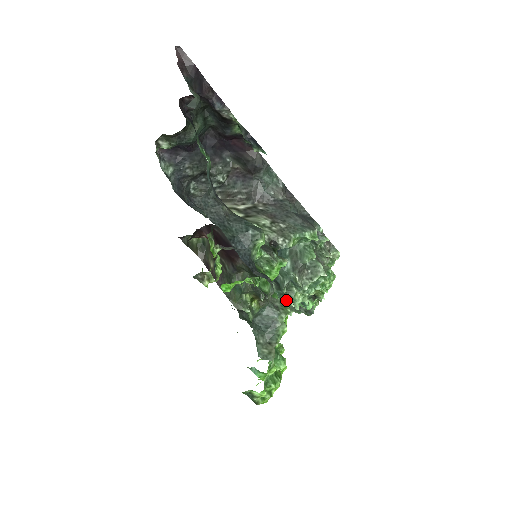
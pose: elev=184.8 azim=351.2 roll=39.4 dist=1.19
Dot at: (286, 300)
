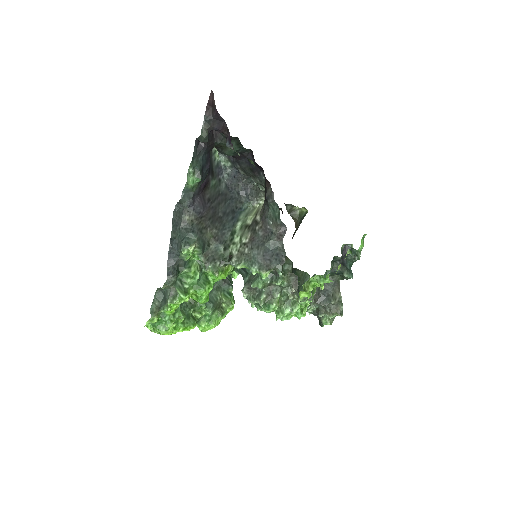
Dot at: occluded
